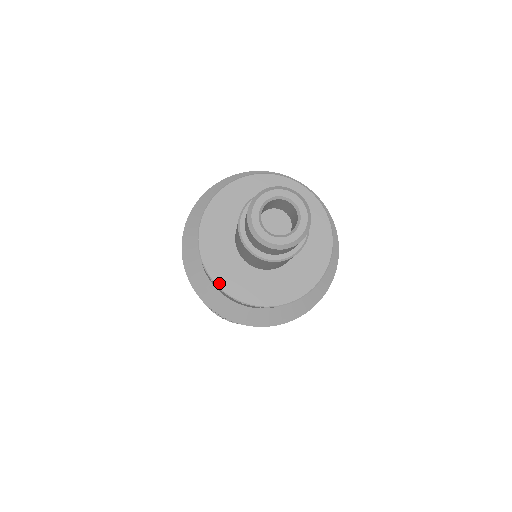
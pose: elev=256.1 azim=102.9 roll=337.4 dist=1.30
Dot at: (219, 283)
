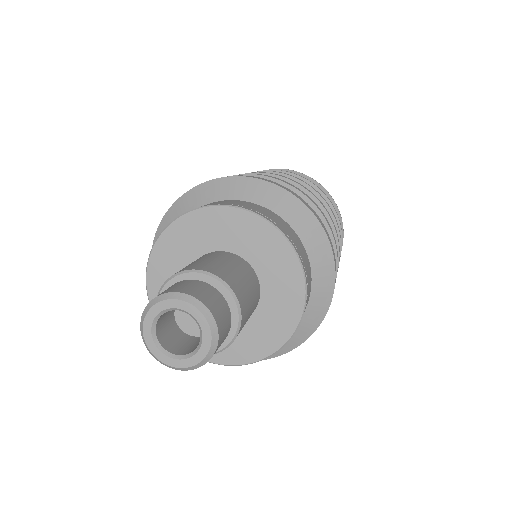
Dot at: occluded
